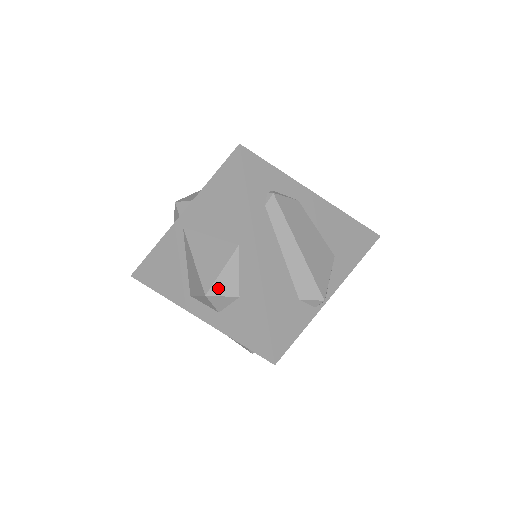
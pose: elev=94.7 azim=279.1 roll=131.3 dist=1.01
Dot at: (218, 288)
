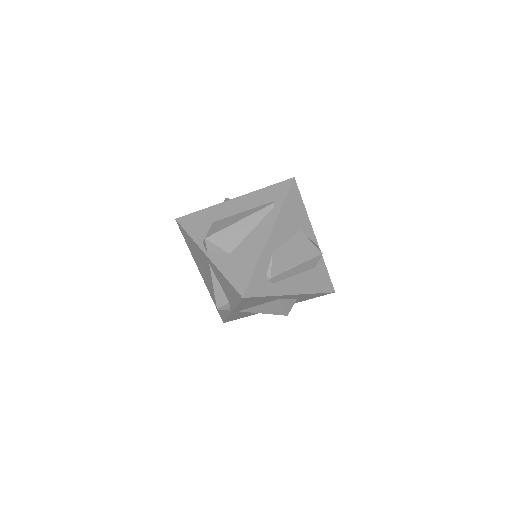
Dot at: (289, 310)
